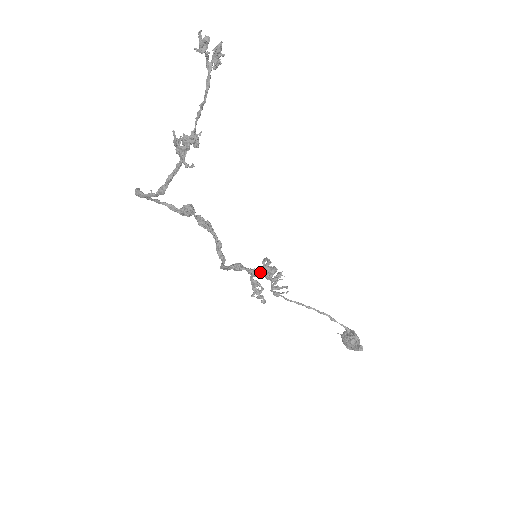
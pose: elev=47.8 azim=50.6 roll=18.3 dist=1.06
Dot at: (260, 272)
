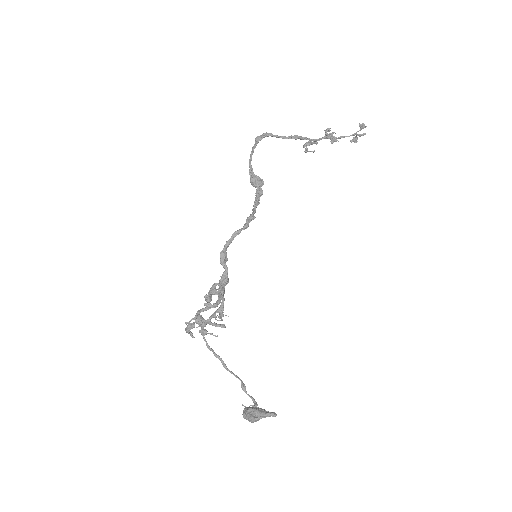
Dot at: (223, 289)
